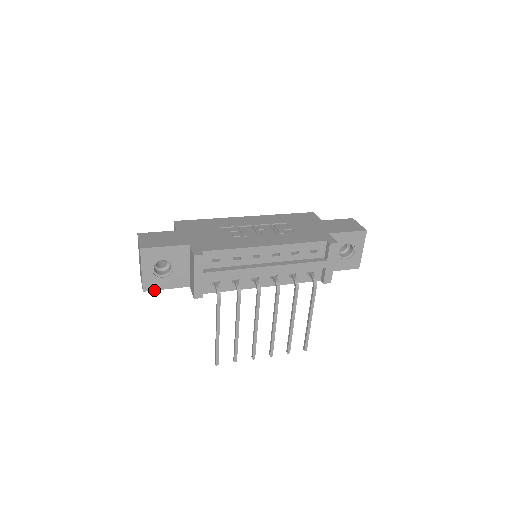
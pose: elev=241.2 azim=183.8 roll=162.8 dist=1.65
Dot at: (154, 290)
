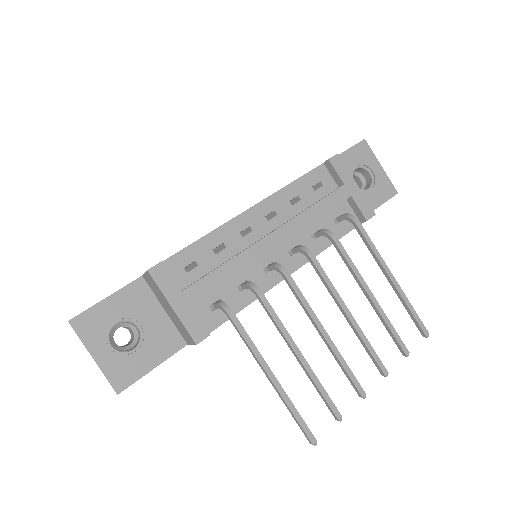
Dot at: (134, 382)
